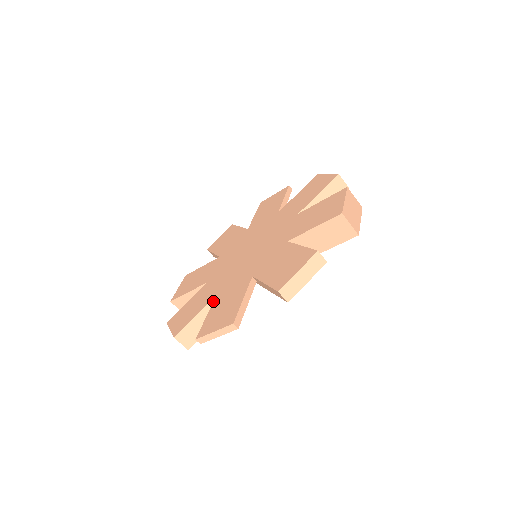
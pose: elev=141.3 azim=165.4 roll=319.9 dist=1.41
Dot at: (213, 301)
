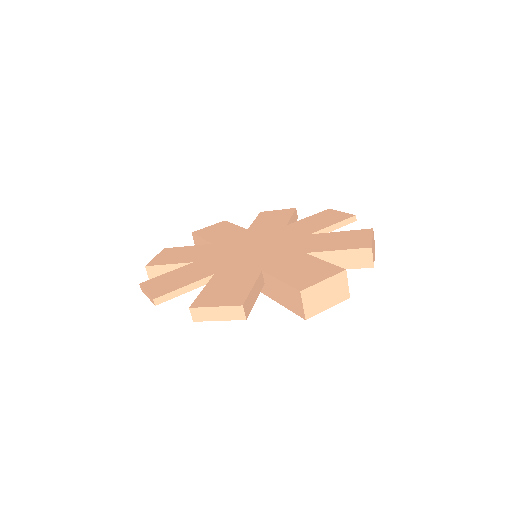
Dot at: (185, 265)
